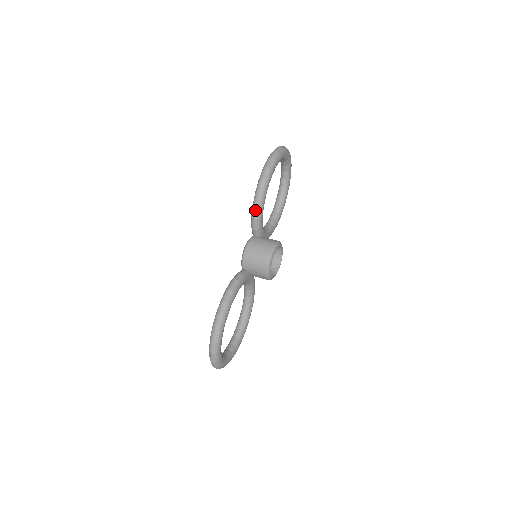
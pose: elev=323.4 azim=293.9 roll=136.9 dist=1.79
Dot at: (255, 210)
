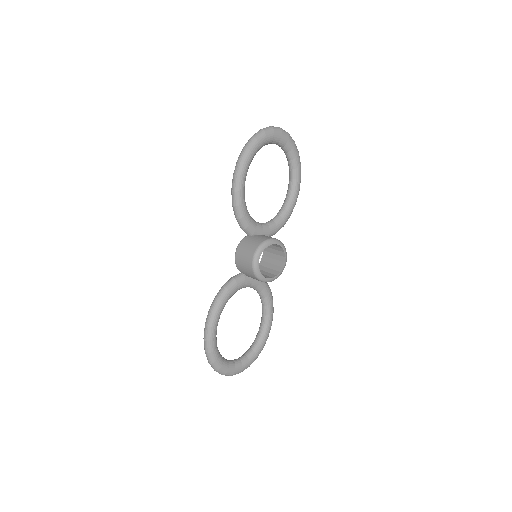
Dot at: (234, 210)
